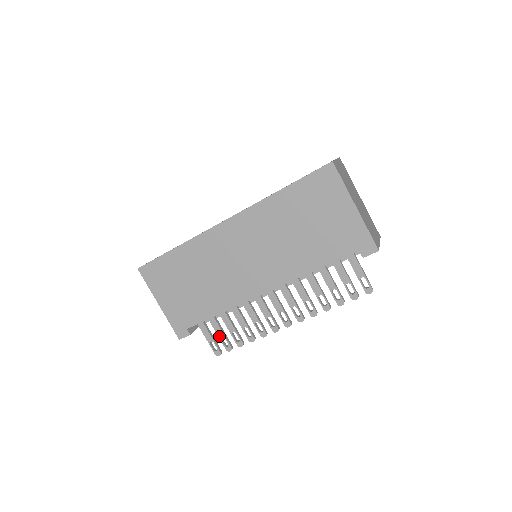
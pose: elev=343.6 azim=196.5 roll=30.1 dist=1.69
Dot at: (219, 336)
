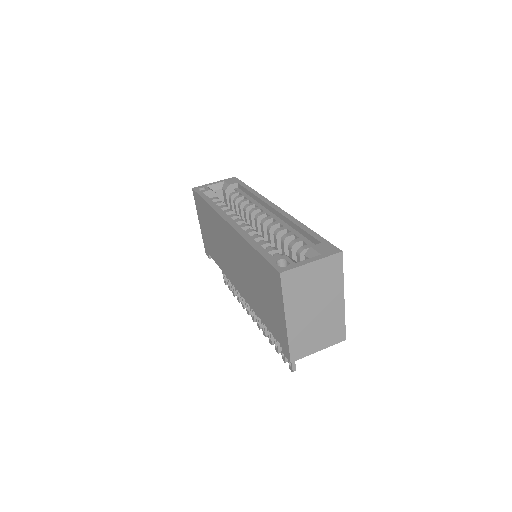
Dot at: occluded
